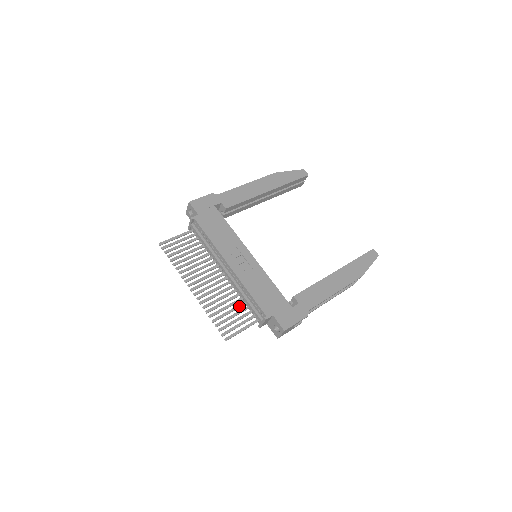
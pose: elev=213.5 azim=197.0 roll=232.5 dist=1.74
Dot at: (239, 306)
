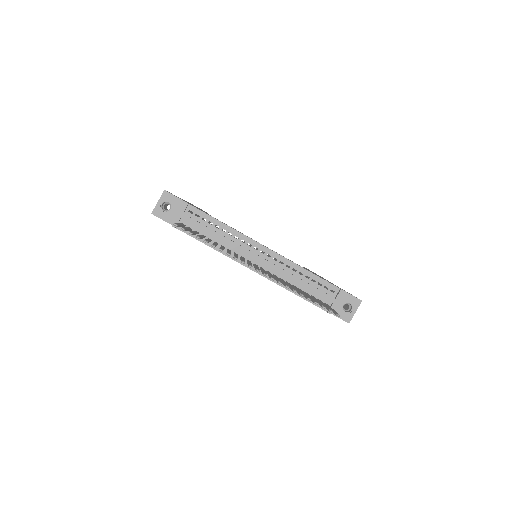
Dot at: (302, 291)
